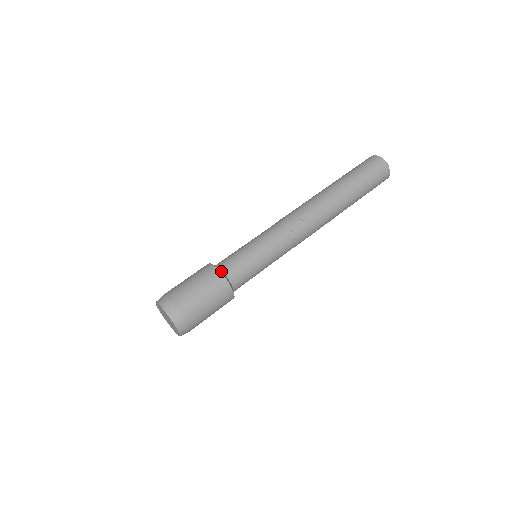
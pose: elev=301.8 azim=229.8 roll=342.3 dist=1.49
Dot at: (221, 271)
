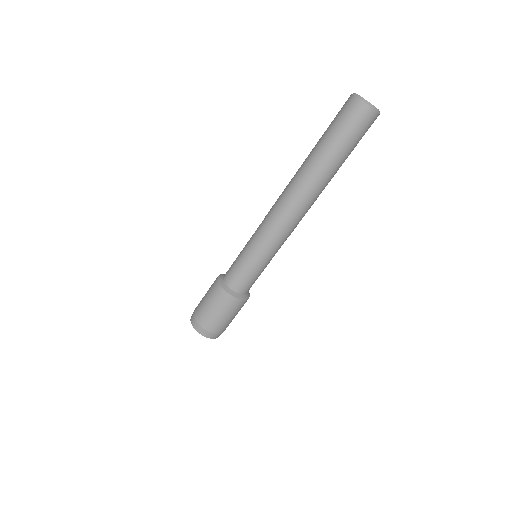
Dot at: (230, 292)
